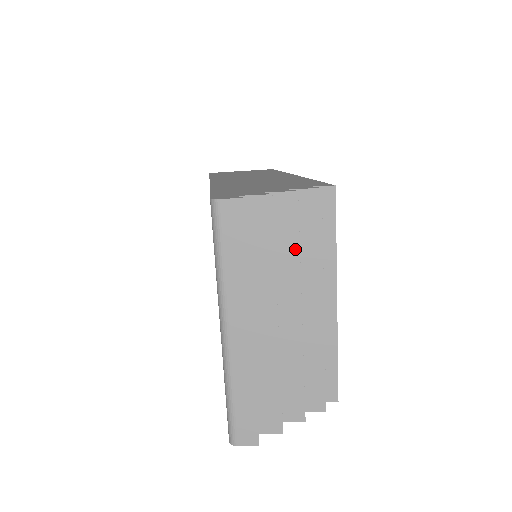
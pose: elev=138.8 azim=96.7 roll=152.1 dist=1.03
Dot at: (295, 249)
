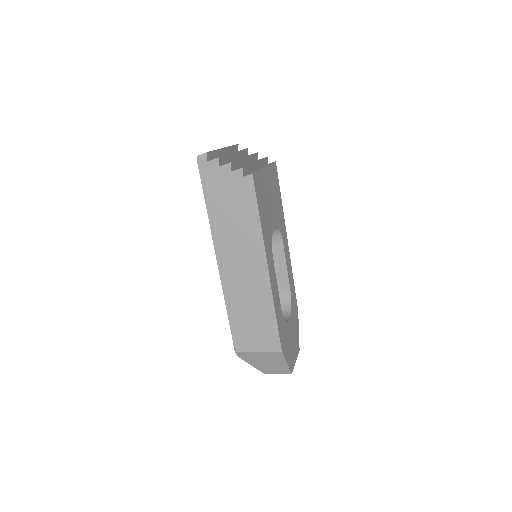
Dot at: (252, 155)
